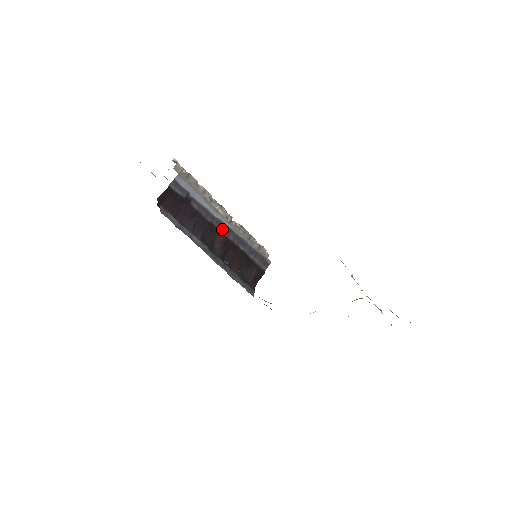
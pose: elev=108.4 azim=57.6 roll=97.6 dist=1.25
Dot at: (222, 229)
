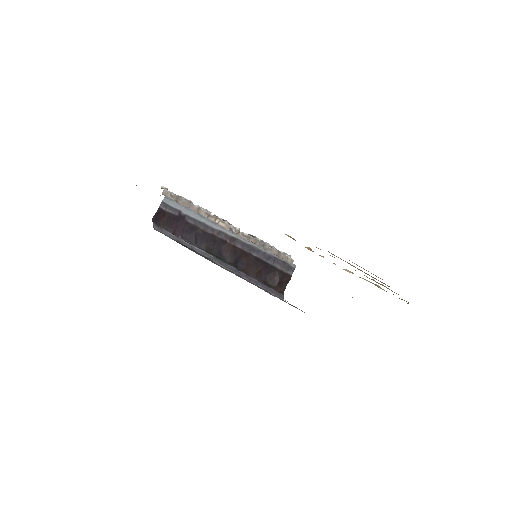
Dot at: (226, 239)
